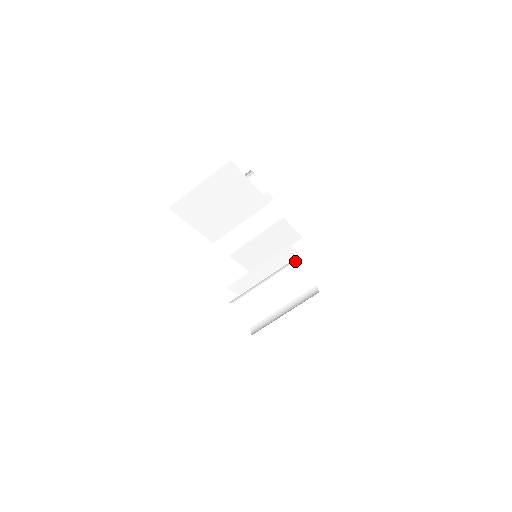
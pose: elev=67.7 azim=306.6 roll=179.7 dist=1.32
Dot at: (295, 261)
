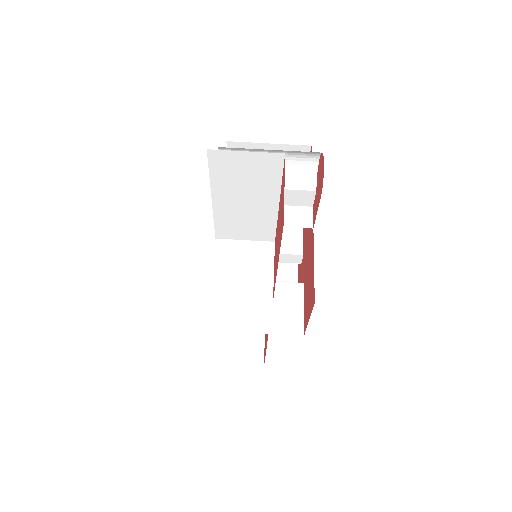
Dot at: (304, 225)
